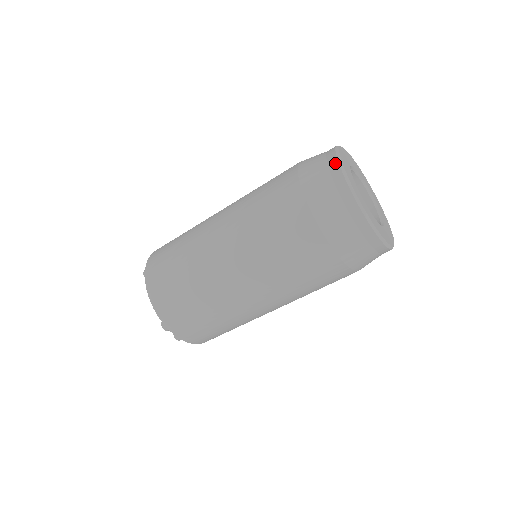
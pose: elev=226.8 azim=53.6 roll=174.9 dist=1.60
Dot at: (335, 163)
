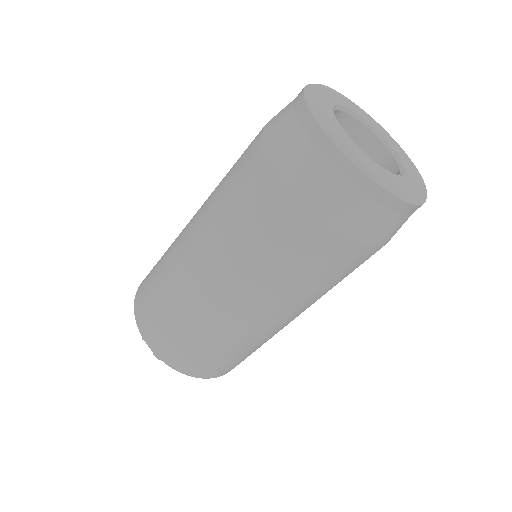
Dot at: (350, 168)
